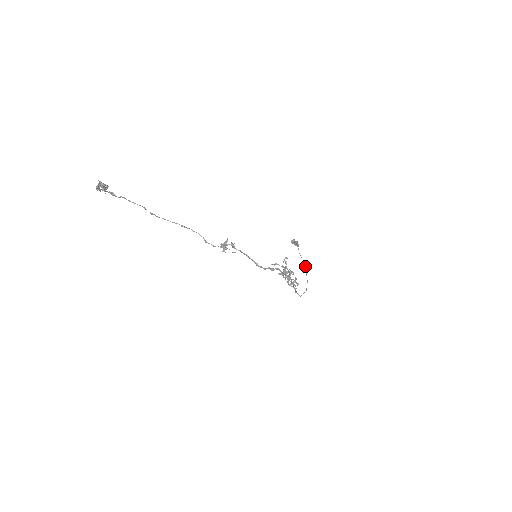
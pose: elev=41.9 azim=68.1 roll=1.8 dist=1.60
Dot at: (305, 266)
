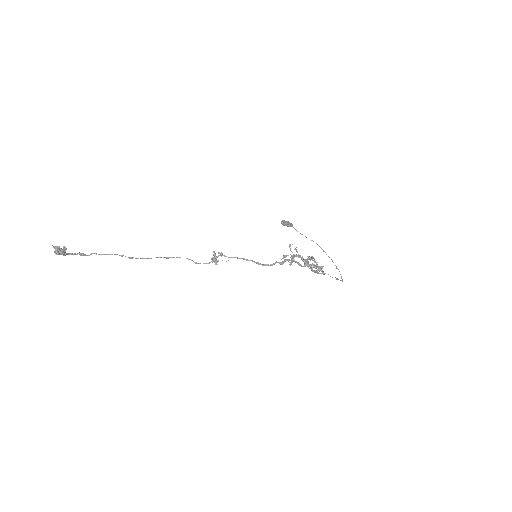
Dot at: occluded
